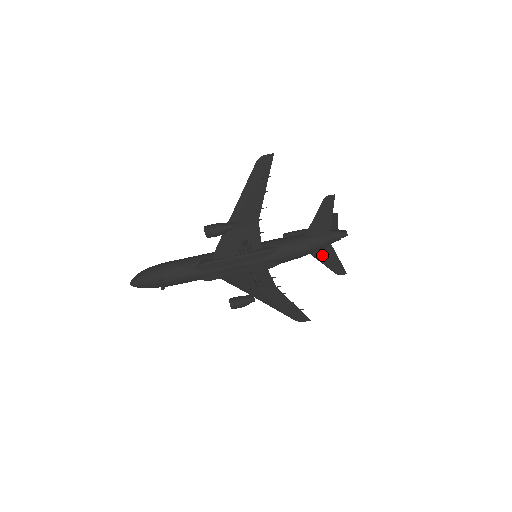
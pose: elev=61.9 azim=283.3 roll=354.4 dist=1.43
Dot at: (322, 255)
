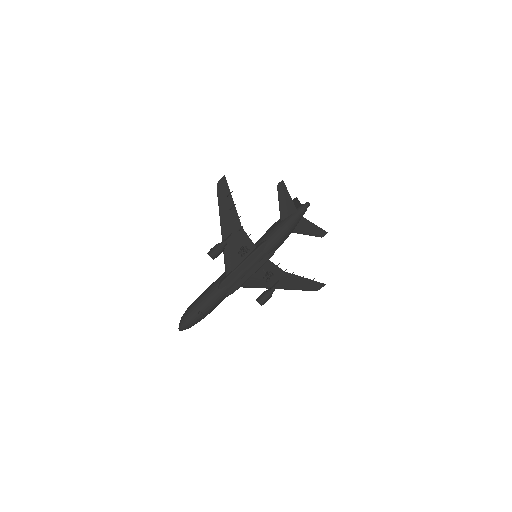
Dot at: (301, 228)
